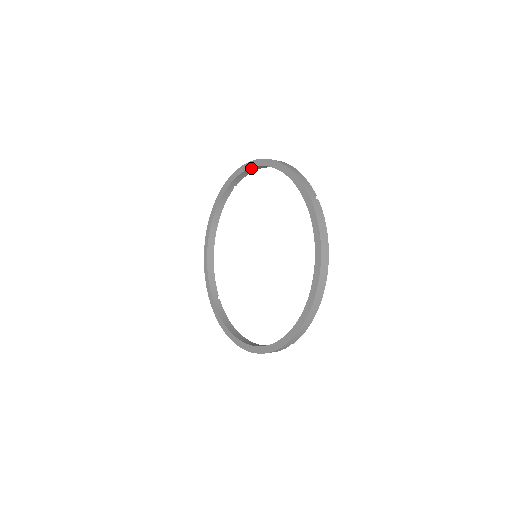
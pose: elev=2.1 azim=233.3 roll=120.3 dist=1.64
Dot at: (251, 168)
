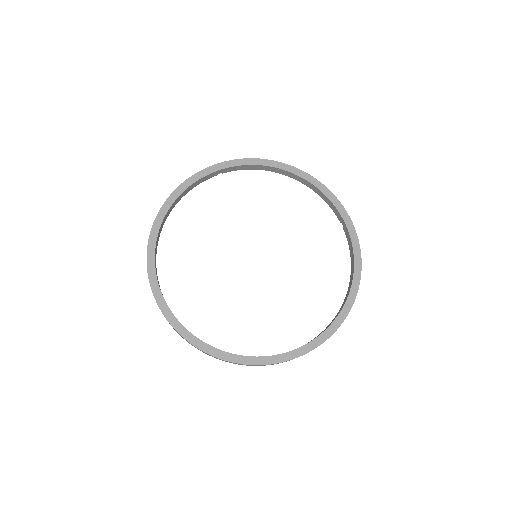
Dot at: (265, 166)
